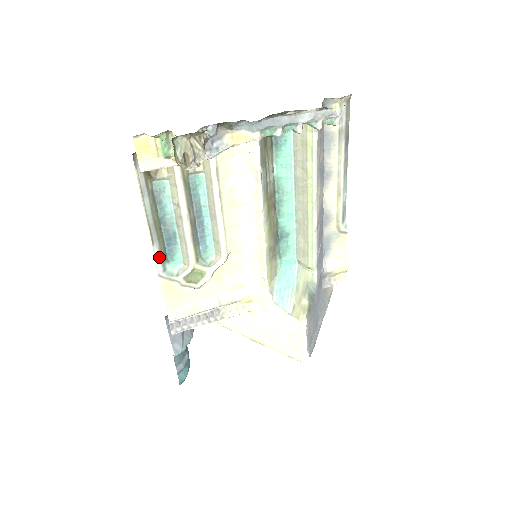
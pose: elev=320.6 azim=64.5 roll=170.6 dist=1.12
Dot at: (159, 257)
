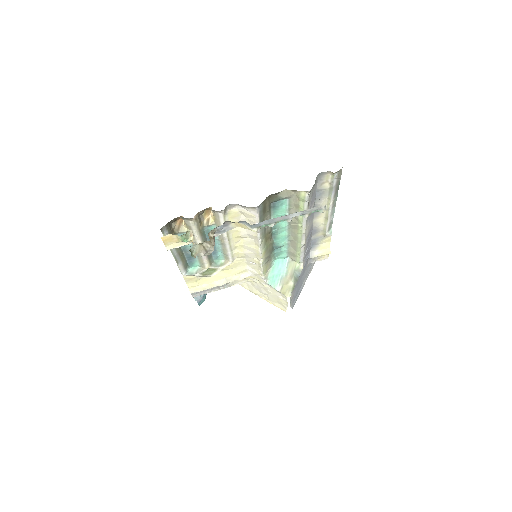
Dot at: (182, 267)
